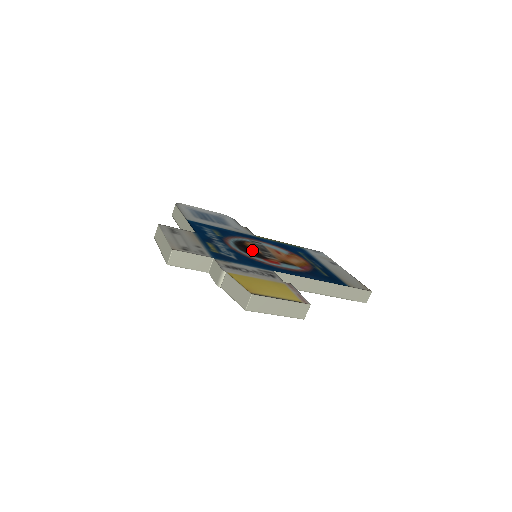
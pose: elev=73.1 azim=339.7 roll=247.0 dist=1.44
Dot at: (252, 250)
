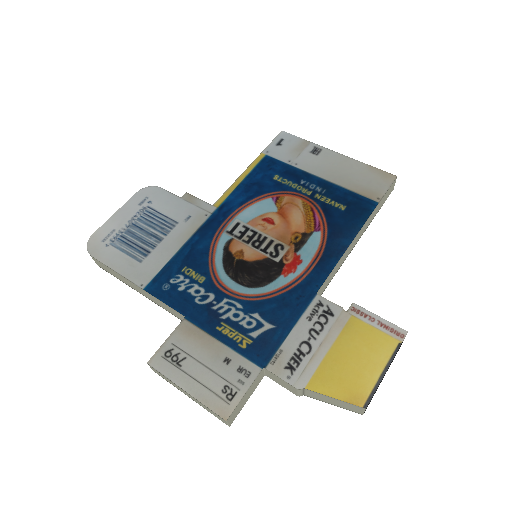
Dot at: (254, 265)
